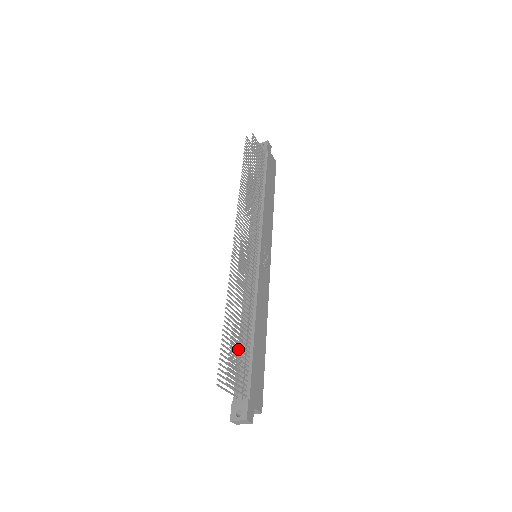
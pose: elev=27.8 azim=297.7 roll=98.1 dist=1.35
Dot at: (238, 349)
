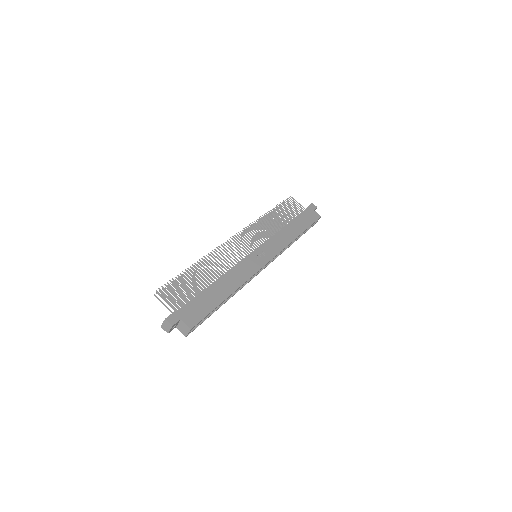
Dot at: (186, 283)
